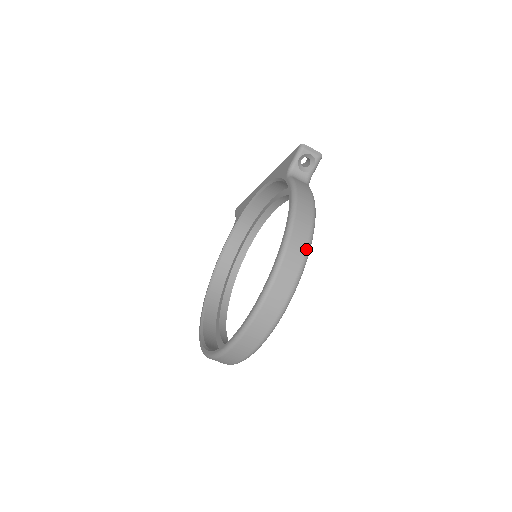
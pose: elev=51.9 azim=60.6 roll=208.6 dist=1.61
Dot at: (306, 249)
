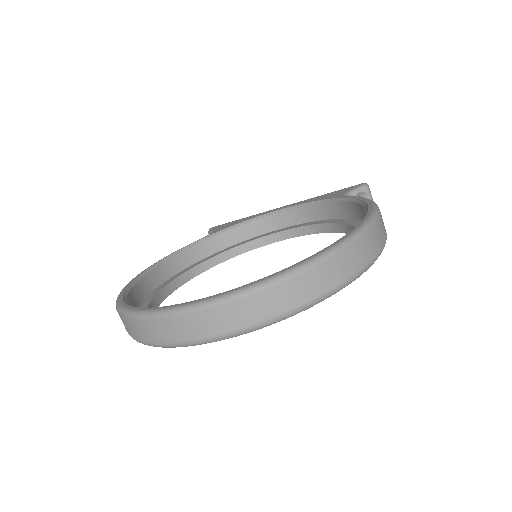
Dot at: (383, 245)
